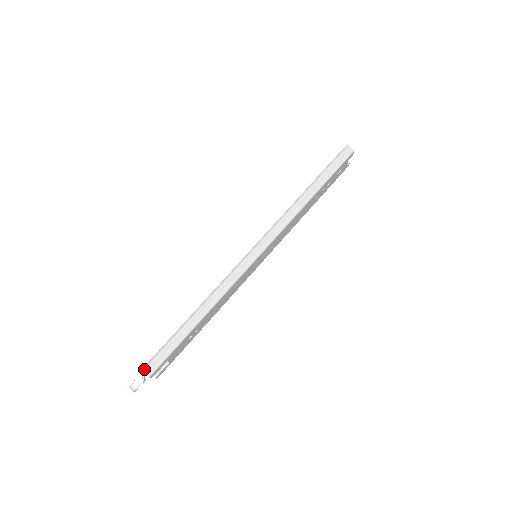
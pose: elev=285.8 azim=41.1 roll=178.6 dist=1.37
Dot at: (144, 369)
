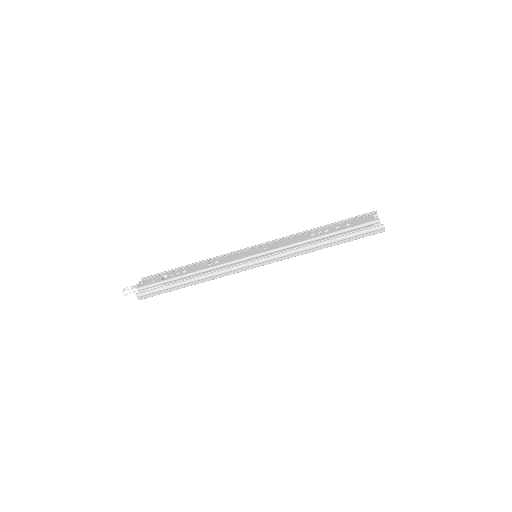
Dot at: (138, 296)
